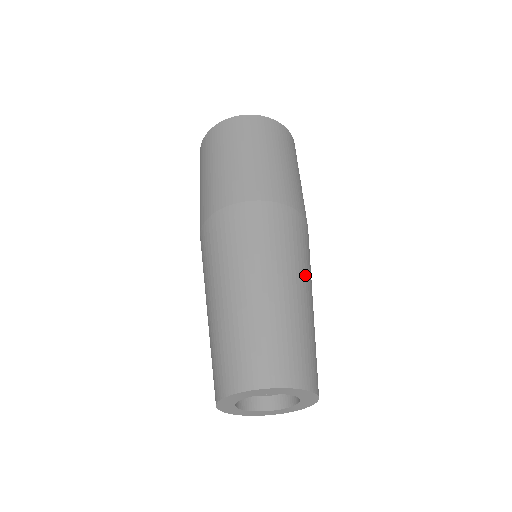
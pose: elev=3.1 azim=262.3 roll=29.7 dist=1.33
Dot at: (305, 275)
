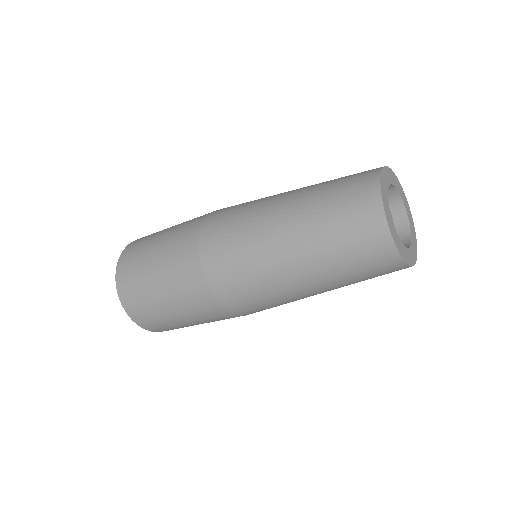
Dot at: occluded
